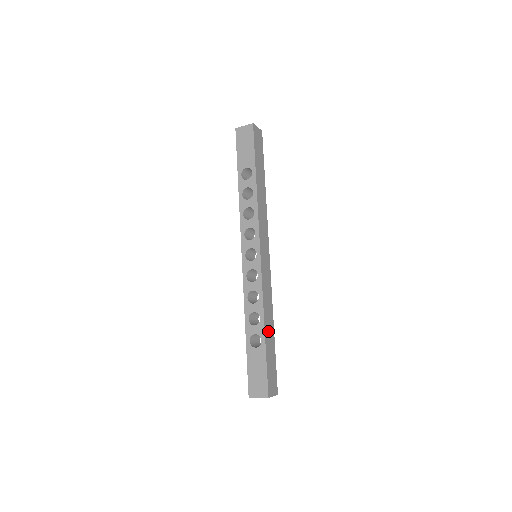
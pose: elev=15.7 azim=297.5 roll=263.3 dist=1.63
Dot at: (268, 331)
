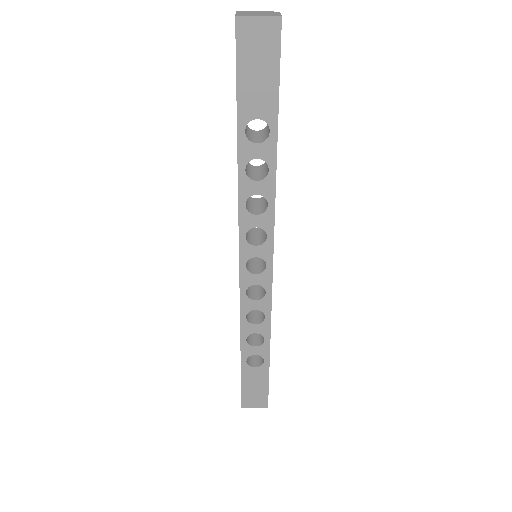
Dot at: occluded
